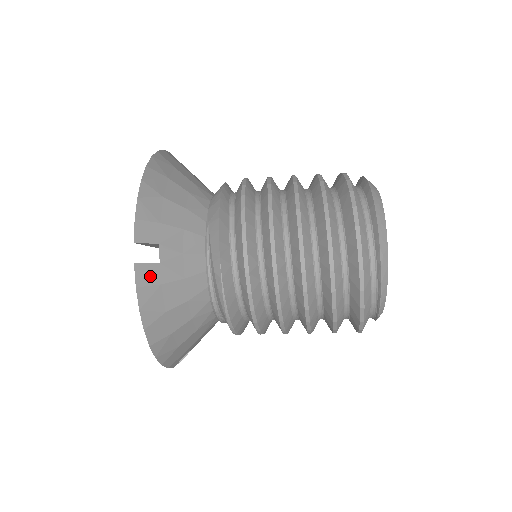
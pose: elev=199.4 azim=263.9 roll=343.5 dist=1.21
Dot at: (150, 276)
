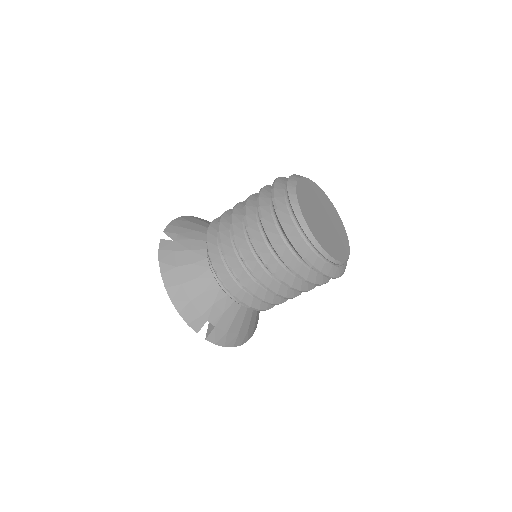
Dot at: (168, 246)
